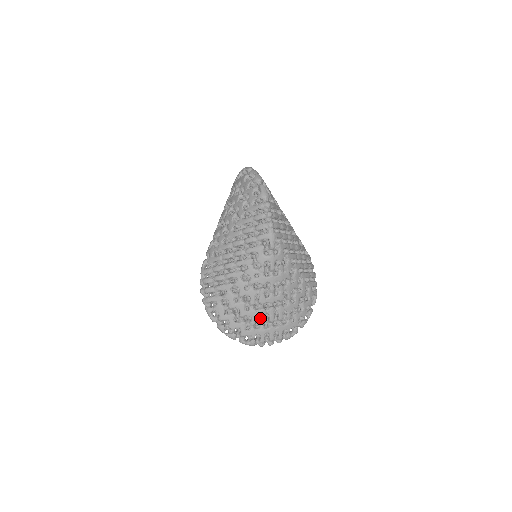
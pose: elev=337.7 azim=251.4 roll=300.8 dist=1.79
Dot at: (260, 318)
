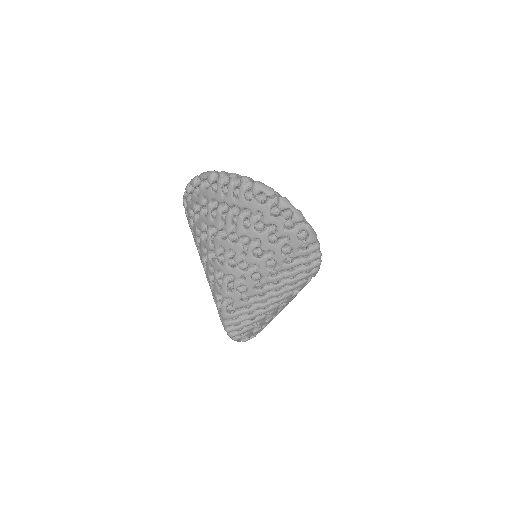
Dot at: occluded
